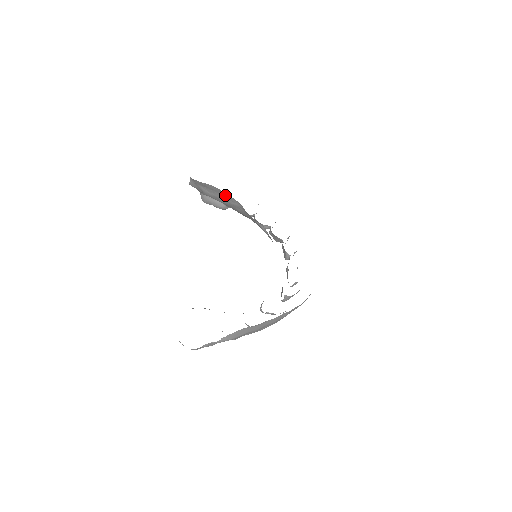
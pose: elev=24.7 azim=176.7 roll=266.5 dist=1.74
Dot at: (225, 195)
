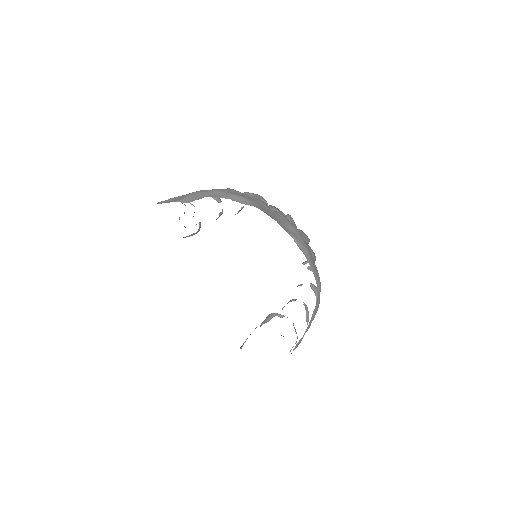
Dot at: occluded
